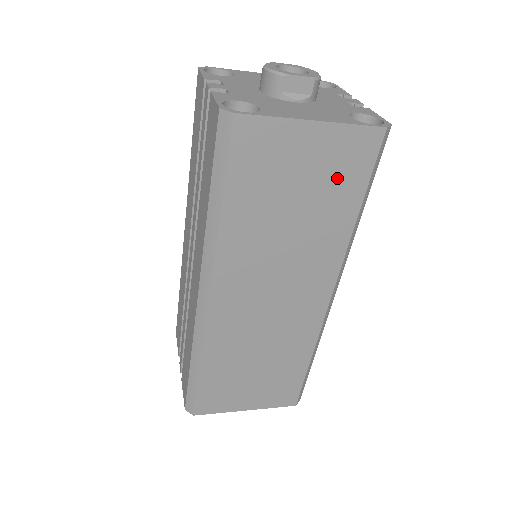
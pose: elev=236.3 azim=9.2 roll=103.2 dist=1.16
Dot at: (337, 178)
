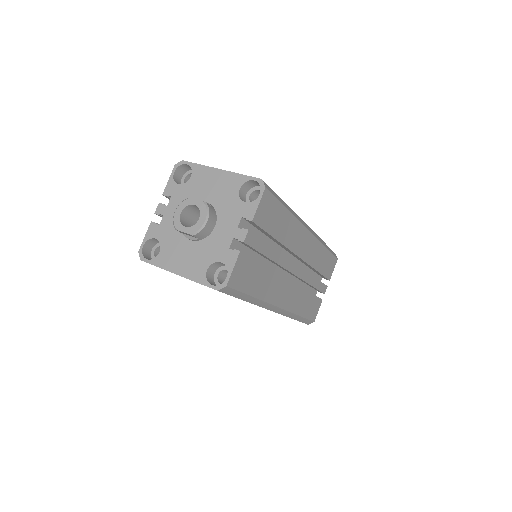
Dot at: occluded
